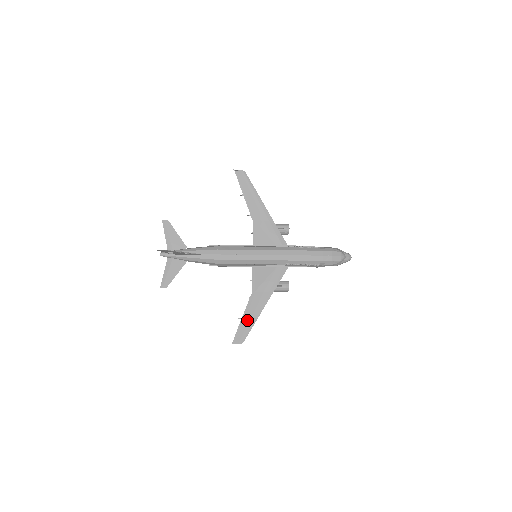
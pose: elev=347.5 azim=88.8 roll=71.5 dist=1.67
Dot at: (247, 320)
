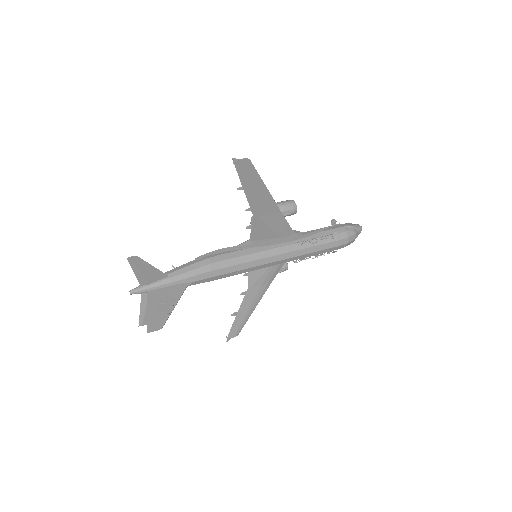
Dot at: (243, 316)
